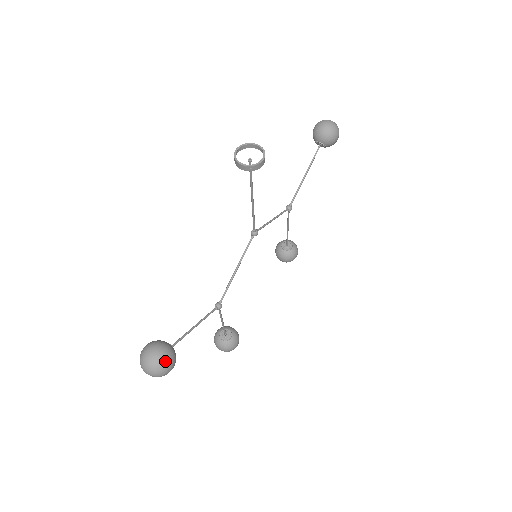
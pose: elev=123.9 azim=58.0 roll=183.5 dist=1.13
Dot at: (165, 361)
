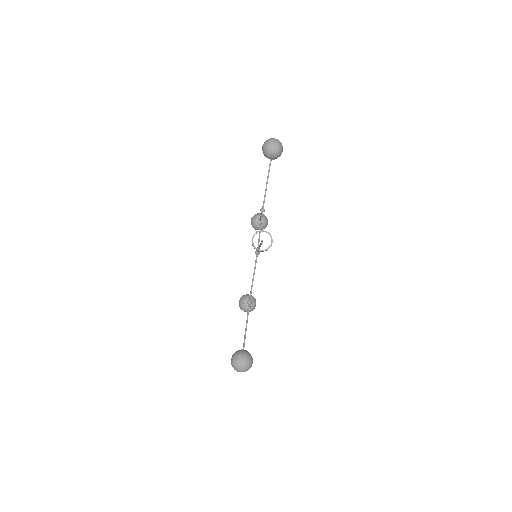
Dot at: (250, 363)
